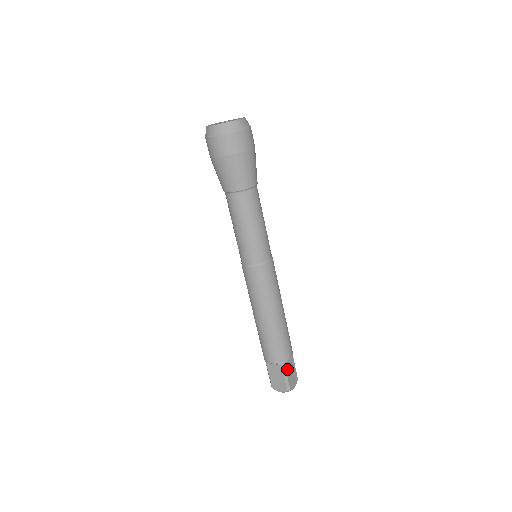
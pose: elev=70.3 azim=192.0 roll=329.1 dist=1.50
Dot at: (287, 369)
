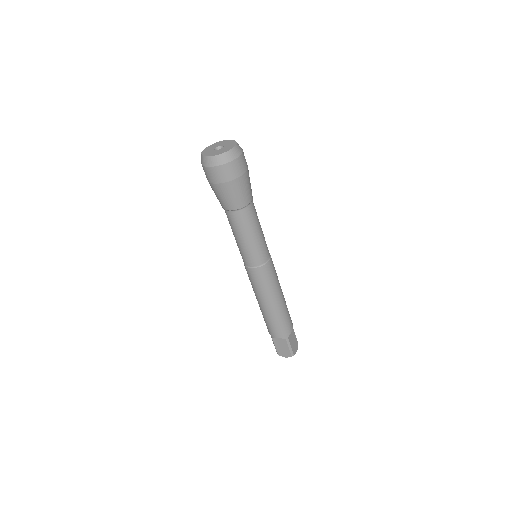
Dot at: (290, 340)
